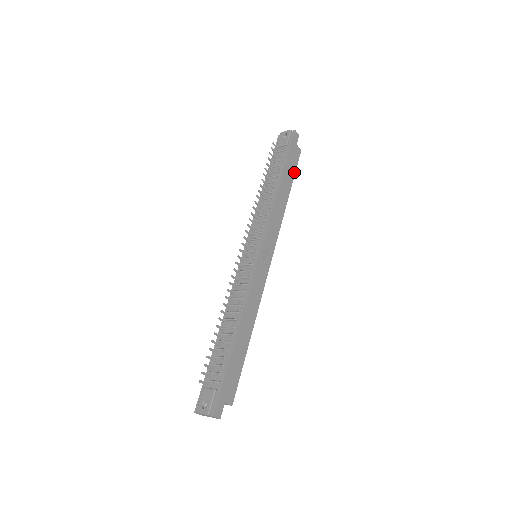
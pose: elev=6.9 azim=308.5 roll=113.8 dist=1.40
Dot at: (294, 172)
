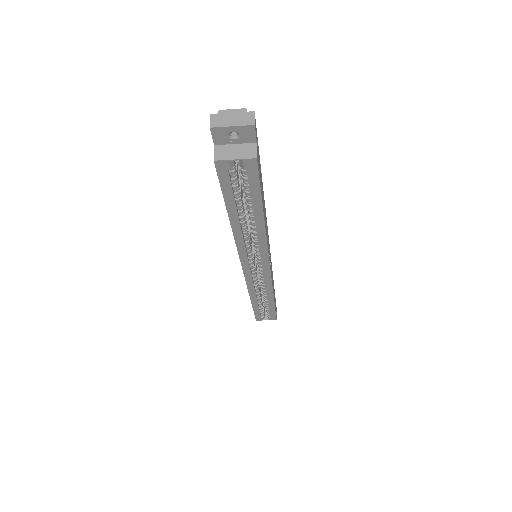
Dot at: (275, 309)
